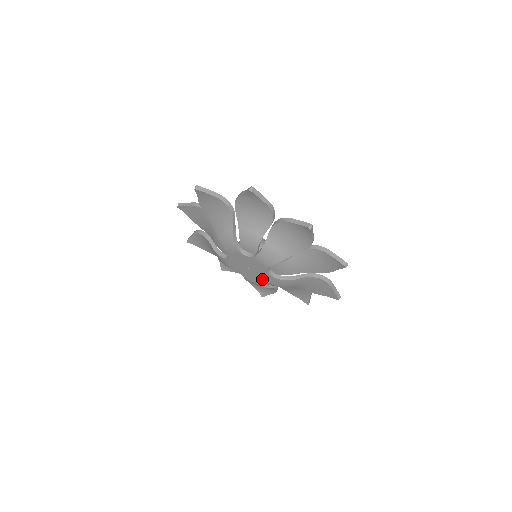
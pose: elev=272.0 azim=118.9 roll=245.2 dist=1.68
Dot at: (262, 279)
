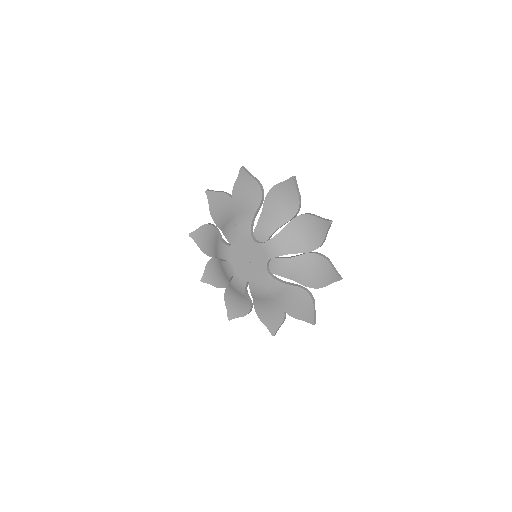
Dot at: (254, 276)
